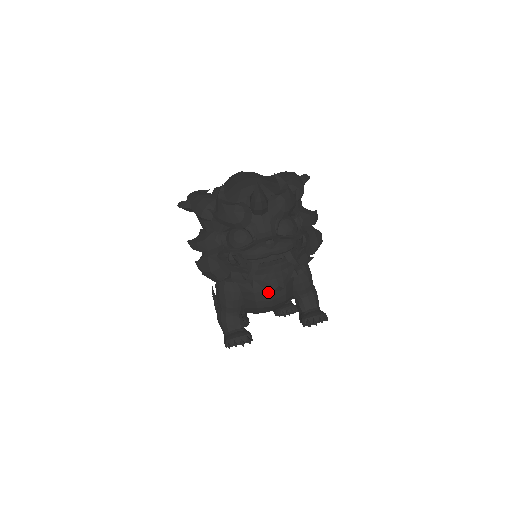
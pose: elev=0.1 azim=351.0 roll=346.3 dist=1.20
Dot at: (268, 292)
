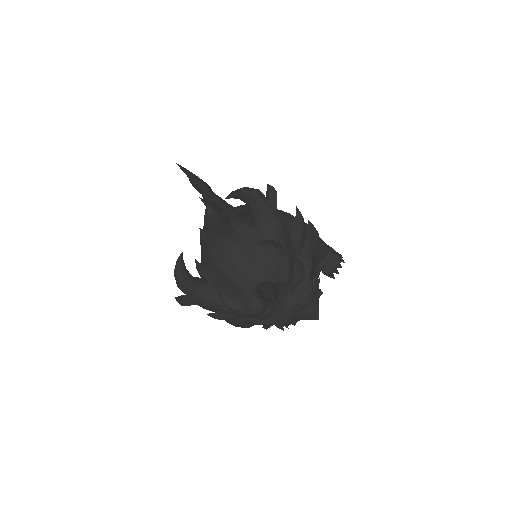
Dot at: occluded
